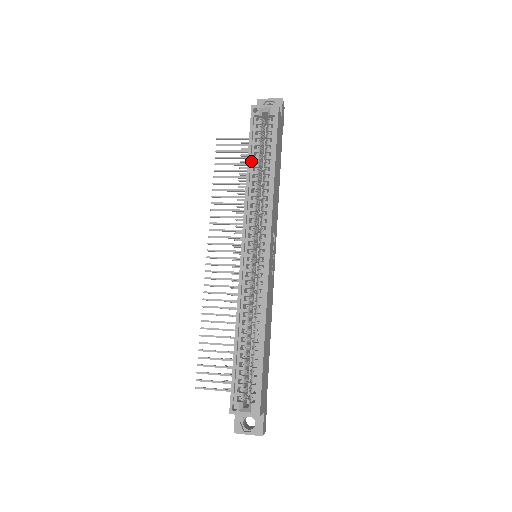
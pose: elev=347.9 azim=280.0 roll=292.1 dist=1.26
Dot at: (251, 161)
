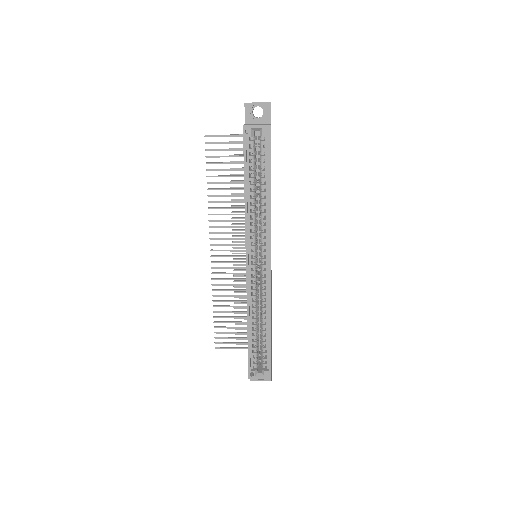
Dot at: (247, 182)
